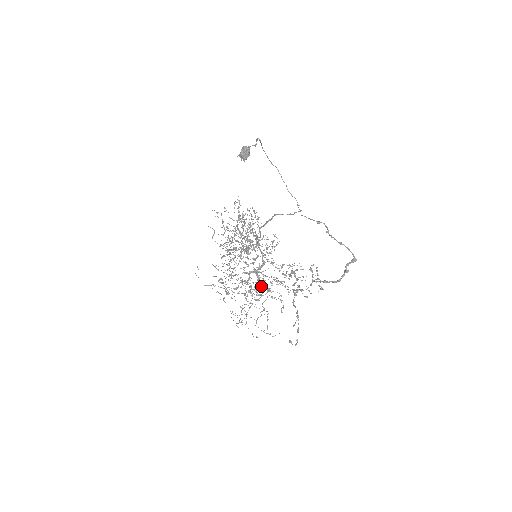
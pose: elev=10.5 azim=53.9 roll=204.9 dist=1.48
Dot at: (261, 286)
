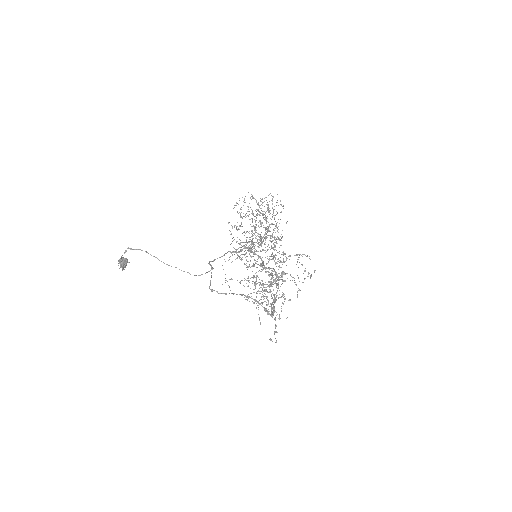
Dot at: occluded
